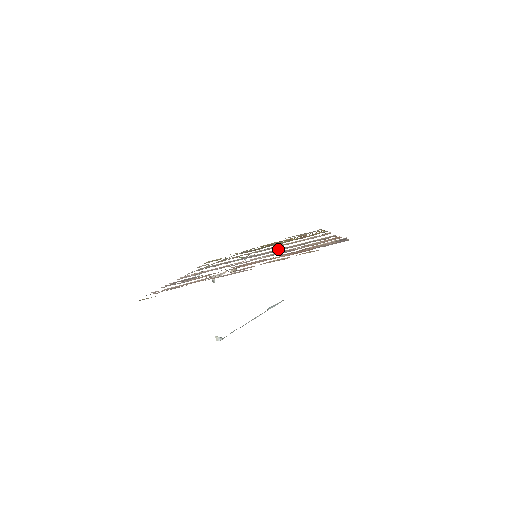
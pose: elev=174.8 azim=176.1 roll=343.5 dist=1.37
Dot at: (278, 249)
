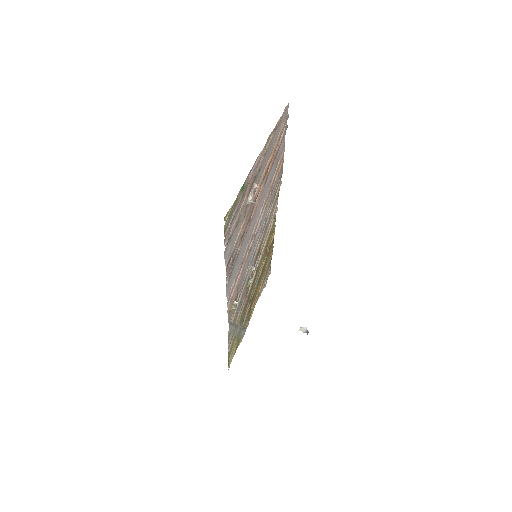
Dot at: (263, 232)
